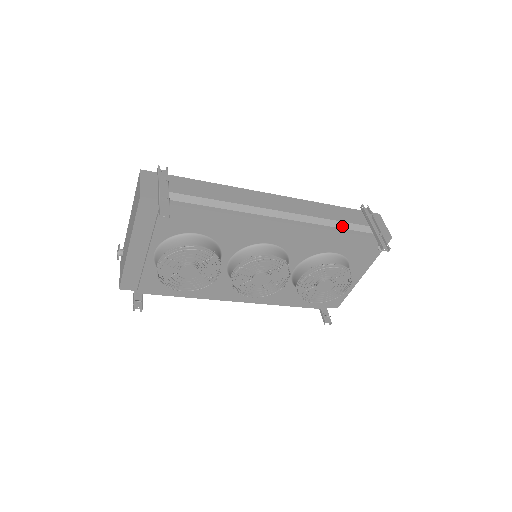
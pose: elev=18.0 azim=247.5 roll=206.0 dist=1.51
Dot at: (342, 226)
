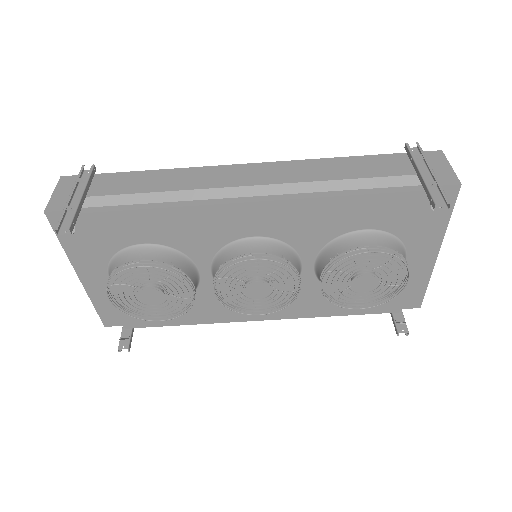
Dot at: (365, 185)
